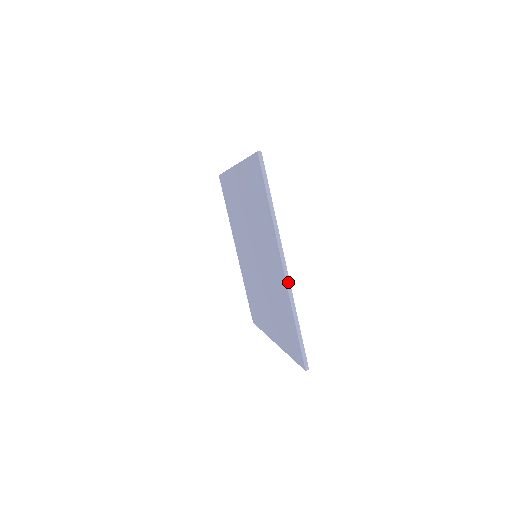
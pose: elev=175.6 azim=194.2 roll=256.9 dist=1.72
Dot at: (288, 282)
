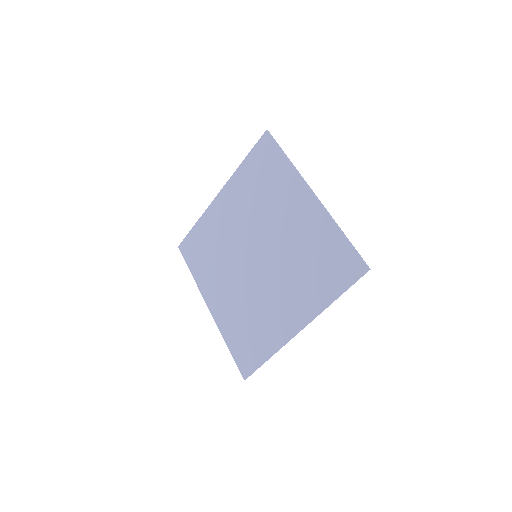
Dot at: occluded
